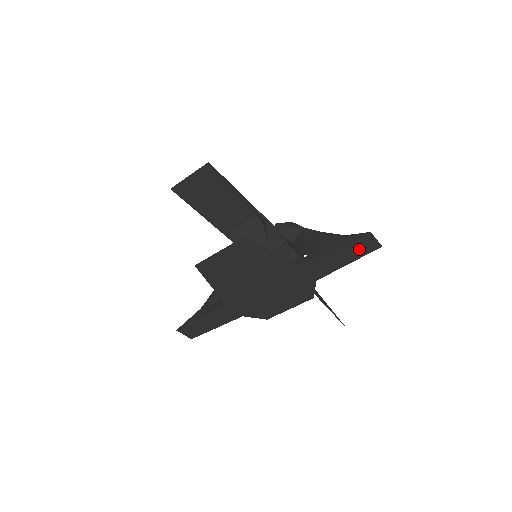
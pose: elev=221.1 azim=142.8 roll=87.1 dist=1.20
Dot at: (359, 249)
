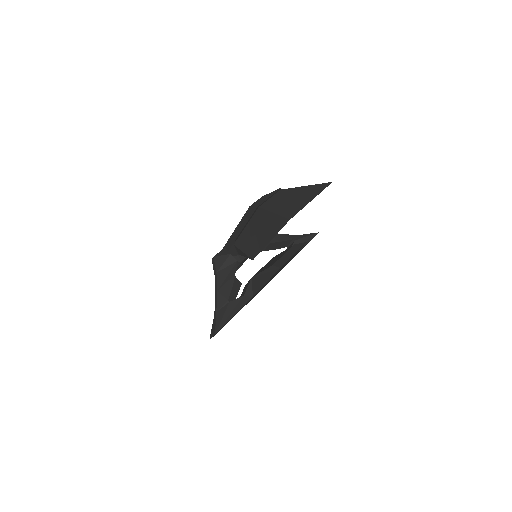
Dot at: occluded
